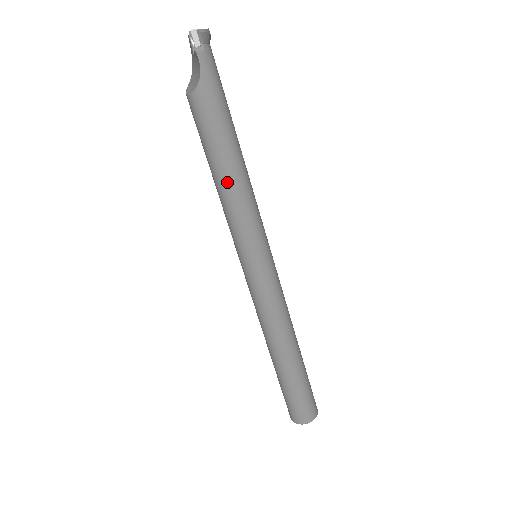
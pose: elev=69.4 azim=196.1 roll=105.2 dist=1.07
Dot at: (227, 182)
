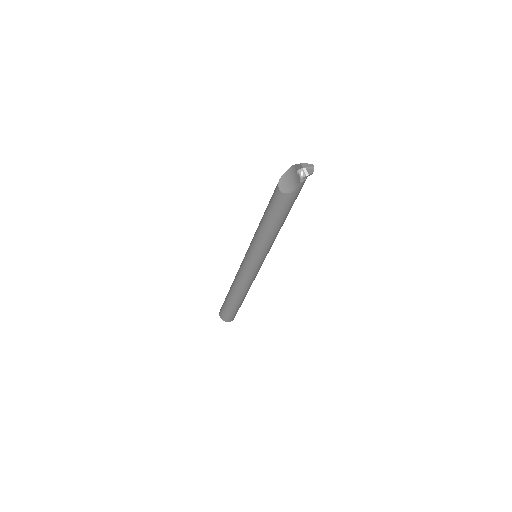
Dot at: (269, 232)
